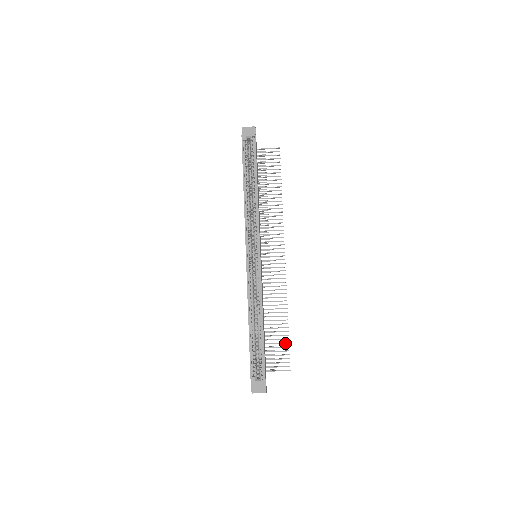
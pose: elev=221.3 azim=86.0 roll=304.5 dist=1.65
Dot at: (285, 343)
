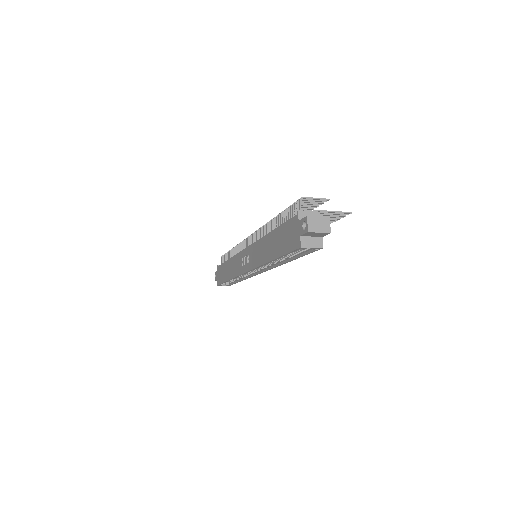
Dot at: occluded
